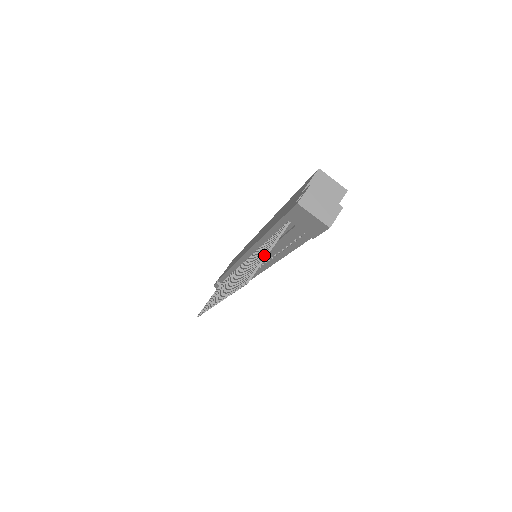
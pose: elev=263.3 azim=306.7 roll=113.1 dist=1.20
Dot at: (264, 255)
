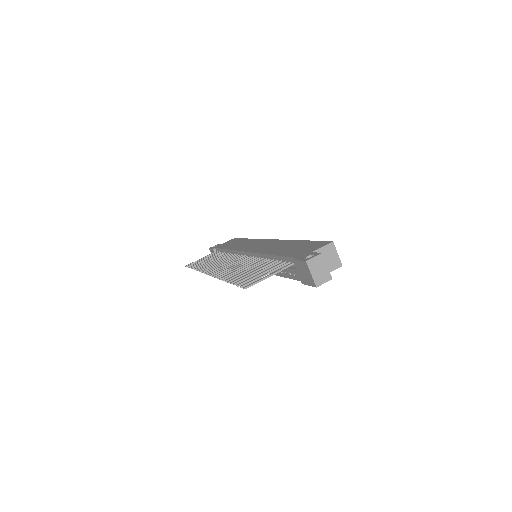
Dot at: (266, 276)
